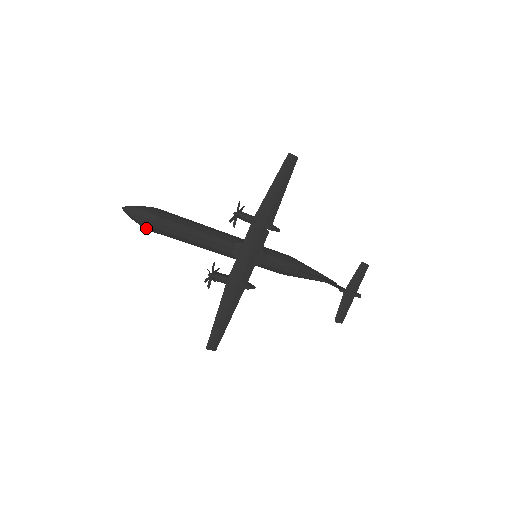
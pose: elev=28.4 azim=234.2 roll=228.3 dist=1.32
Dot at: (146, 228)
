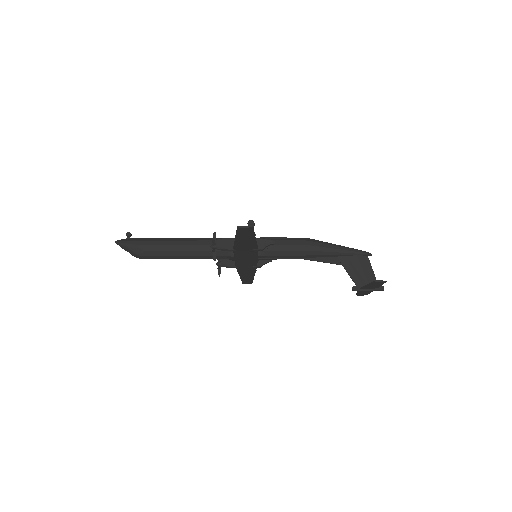
Dot at: occluded
